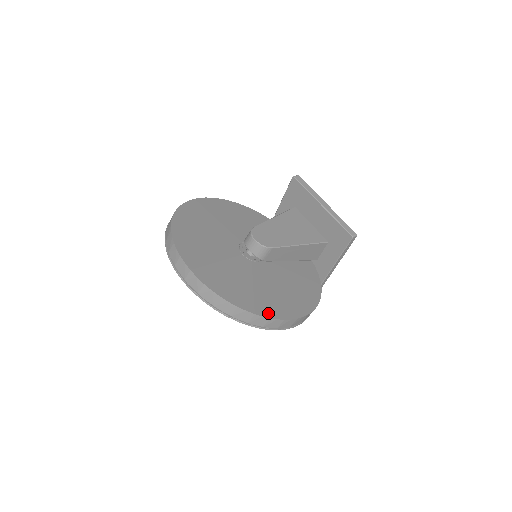
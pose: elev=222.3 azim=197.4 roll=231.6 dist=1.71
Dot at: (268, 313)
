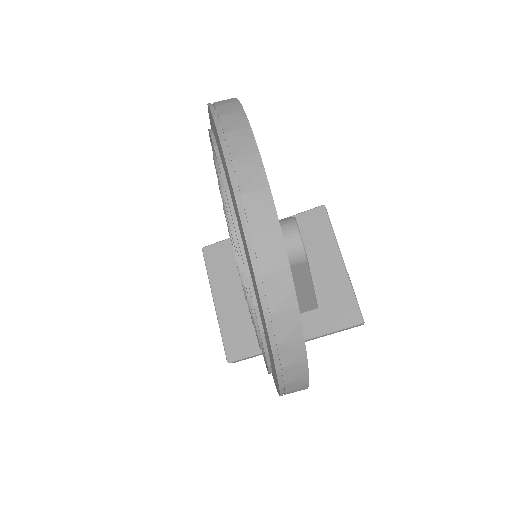
Dot at: occluded
